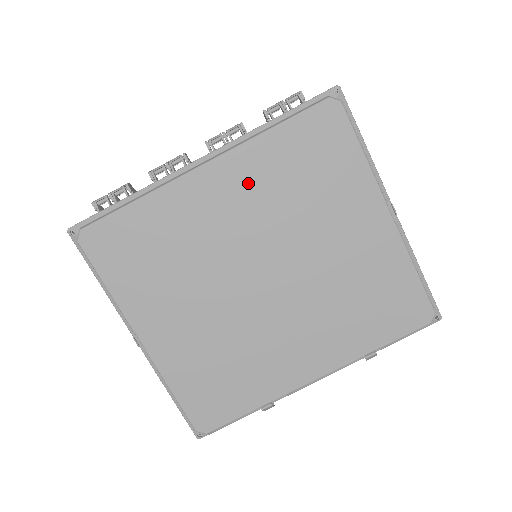
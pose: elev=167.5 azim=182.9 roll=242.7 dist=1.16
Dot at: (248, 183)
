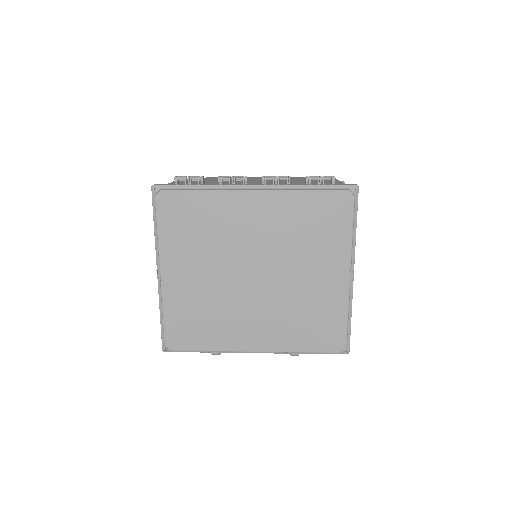
Dot at: (275, 215)
